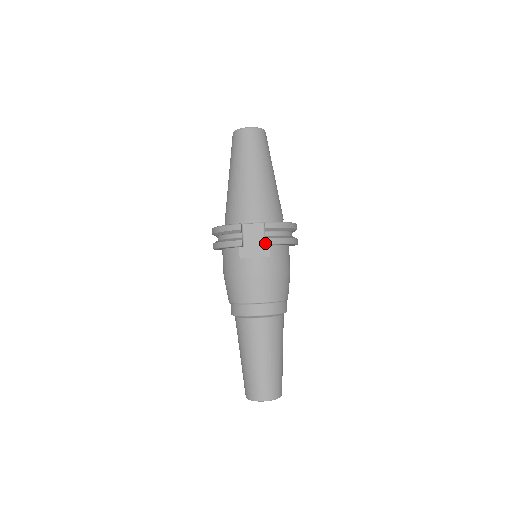
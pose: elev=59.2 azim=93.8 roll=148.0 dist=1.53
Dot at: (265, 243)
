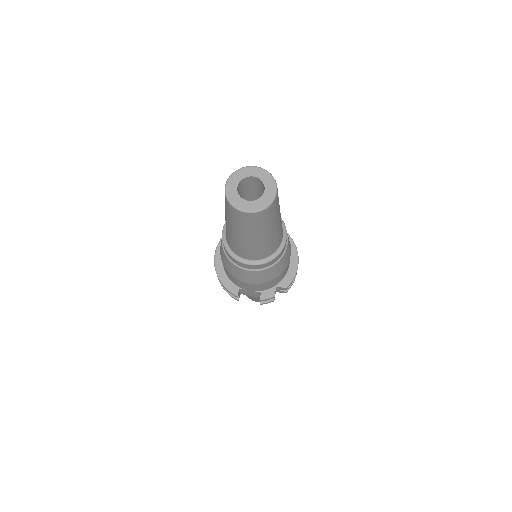
Dot at: occluded
